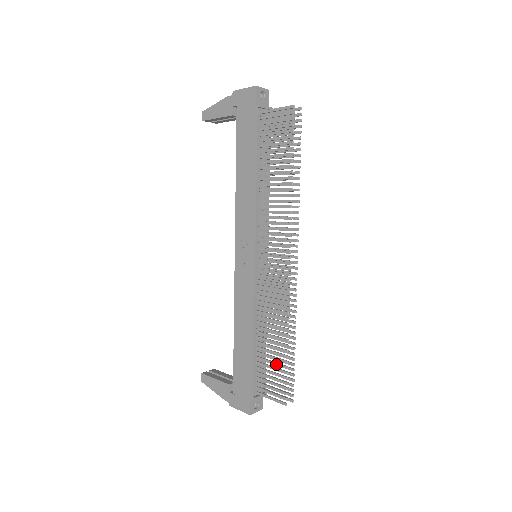
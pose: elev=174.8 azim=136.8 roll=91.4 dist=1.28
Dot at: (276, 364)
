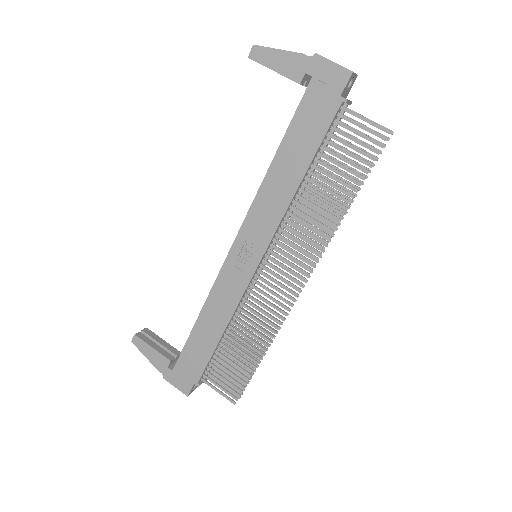
Dot at: (239, 368)
